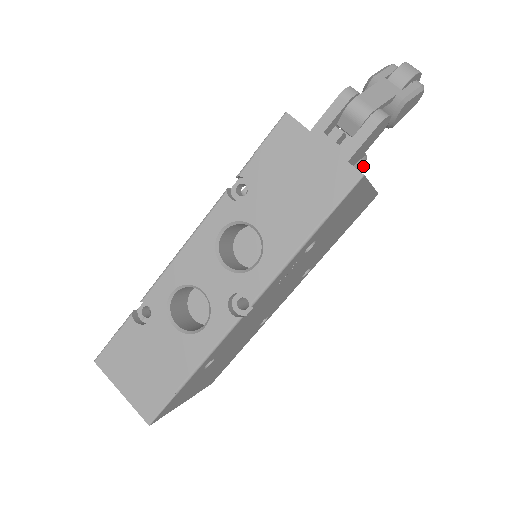
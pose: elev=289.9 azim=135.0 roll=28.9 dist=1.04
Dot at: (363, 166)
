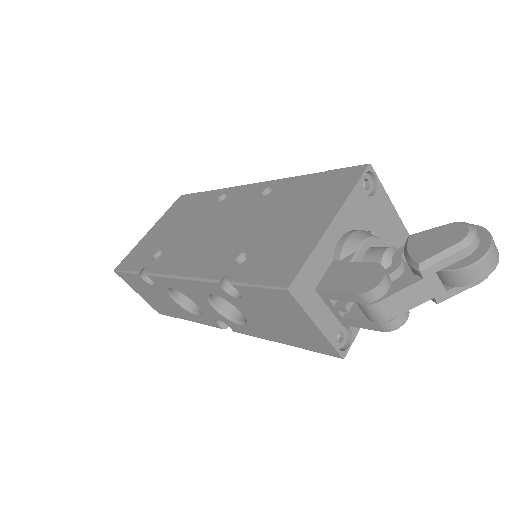
Dot at: occluded
